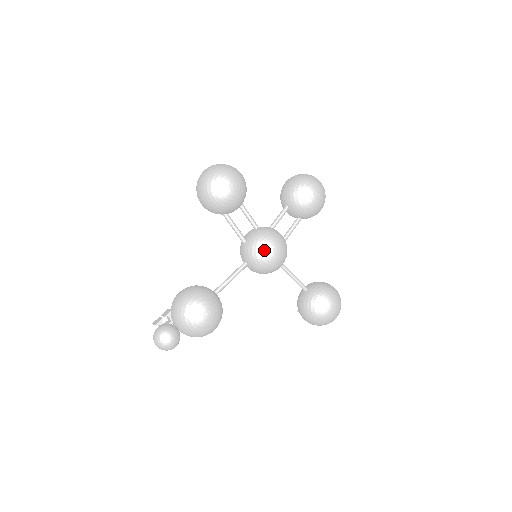
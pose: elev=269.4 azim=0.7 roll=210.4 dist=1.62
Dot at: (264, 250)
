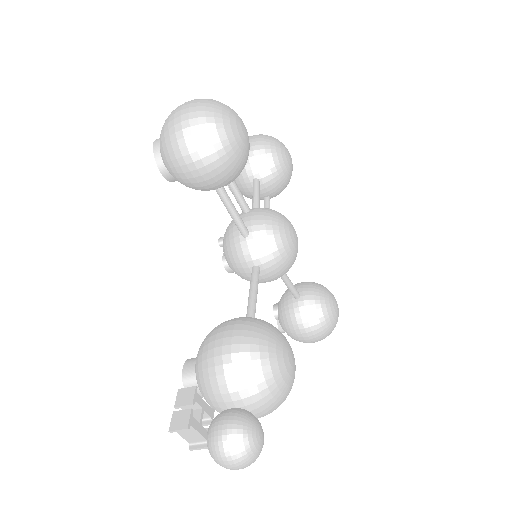
Dot at: (286, 237)
